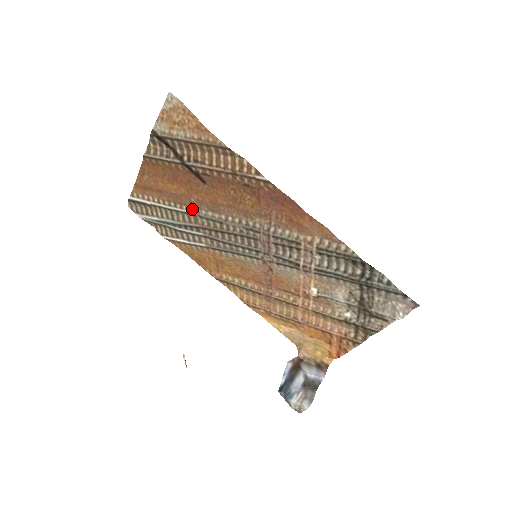
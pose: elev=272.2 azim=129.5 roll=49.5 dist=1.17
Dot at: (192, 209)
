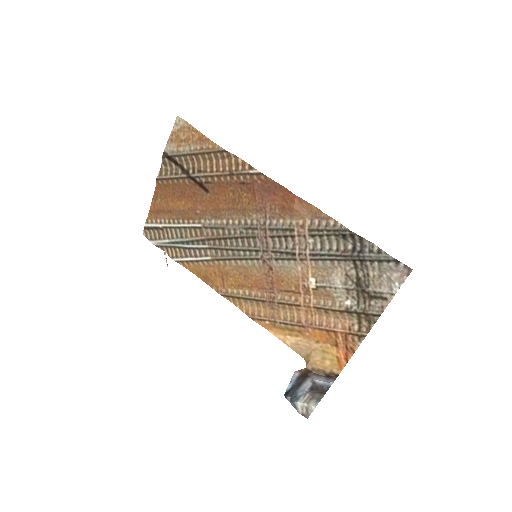
Dot at: (198, 221)
